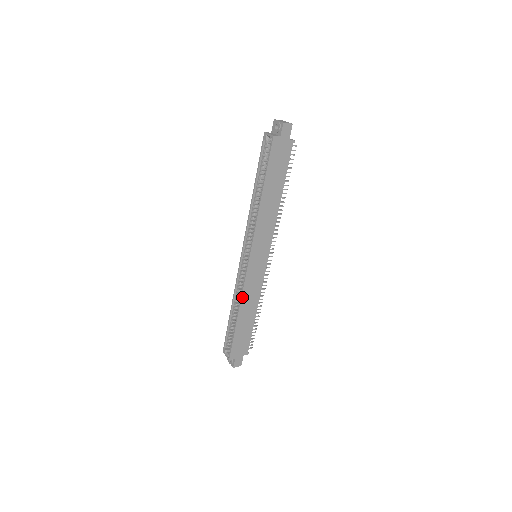
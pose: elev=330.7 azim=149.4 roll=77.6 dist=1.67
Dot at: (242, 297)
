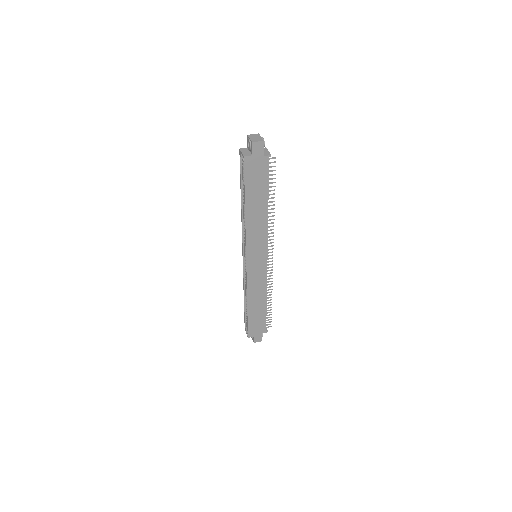
Dot at: (248, 291)
